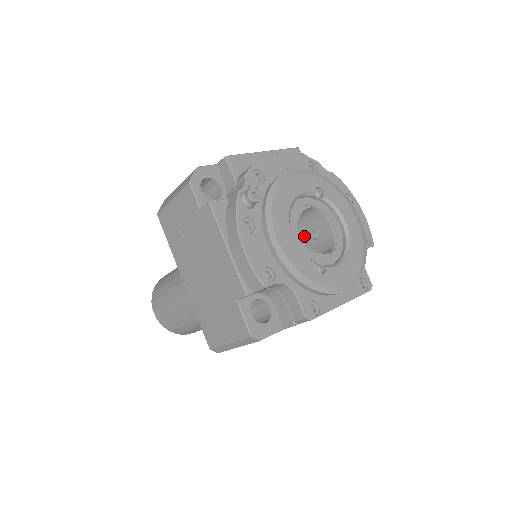
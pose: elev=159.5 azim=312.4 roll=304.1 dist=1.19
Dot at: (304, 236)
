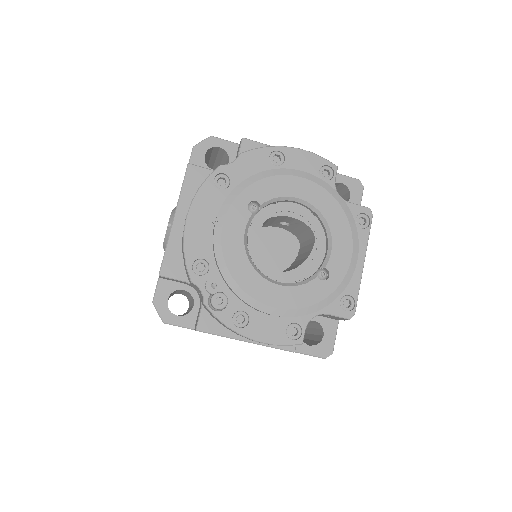
Dot at: (277, 226)
